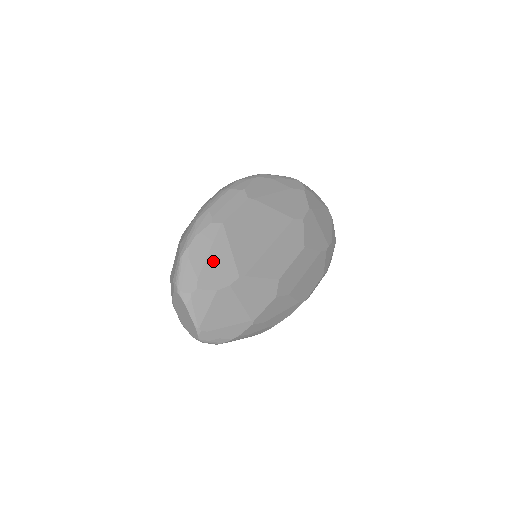
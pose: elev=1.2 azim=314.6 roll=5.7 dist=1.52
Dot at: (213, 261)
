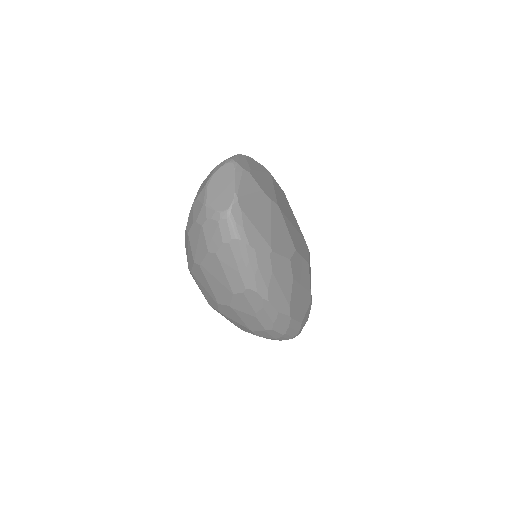
Dot at: (262, 177)
